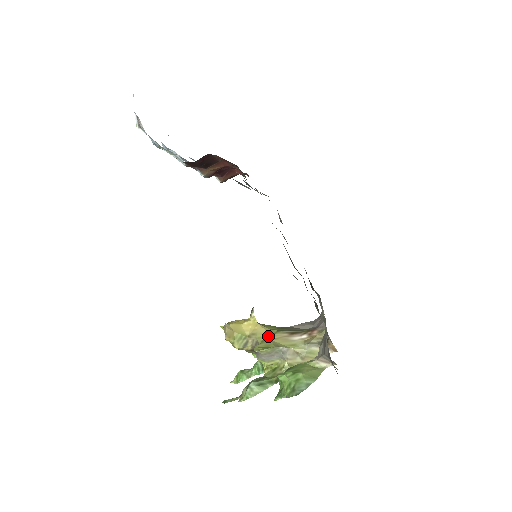
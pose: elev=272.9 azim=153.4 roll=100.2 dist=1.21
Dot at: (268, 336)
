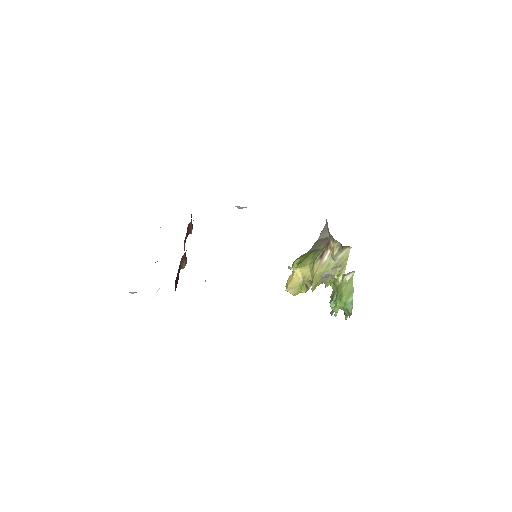
Dot at: (311, 273)
